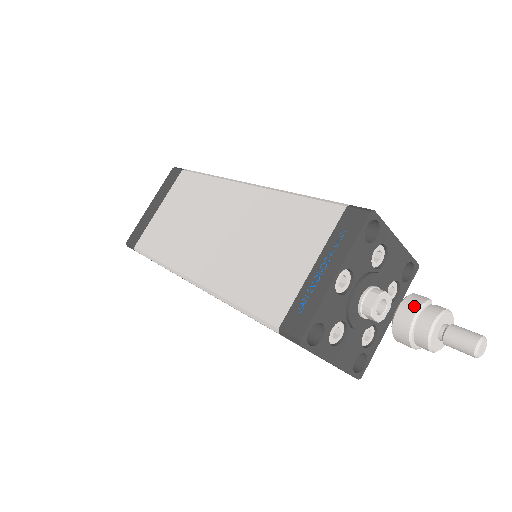
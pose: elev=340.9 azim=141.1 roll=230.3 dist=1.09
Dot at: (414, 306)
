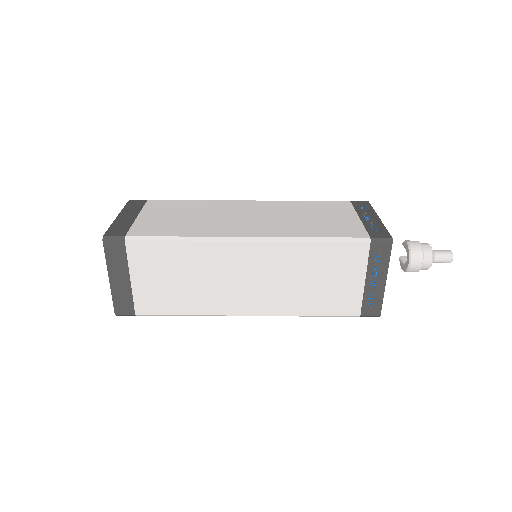
Dot at: occluded
